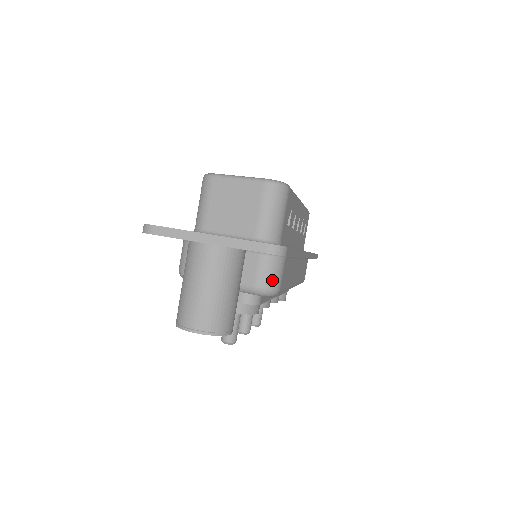
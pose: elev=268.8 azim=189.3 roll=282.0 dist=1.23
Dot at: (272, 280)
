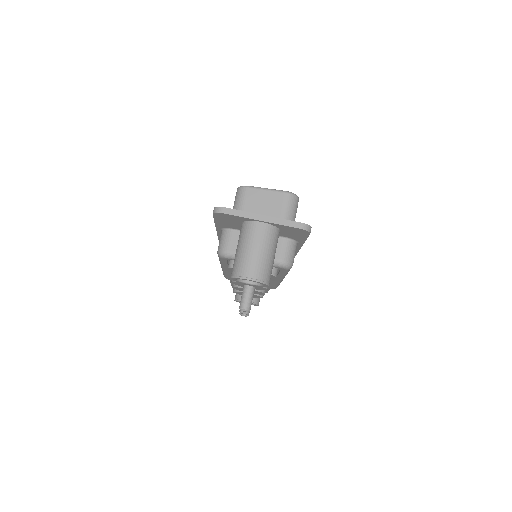
Dot at: (290, 257)
